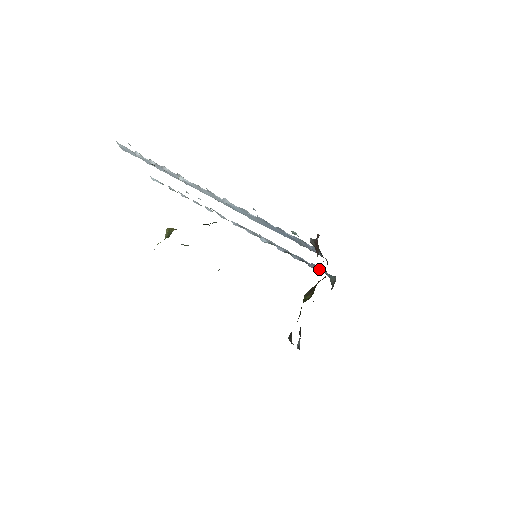
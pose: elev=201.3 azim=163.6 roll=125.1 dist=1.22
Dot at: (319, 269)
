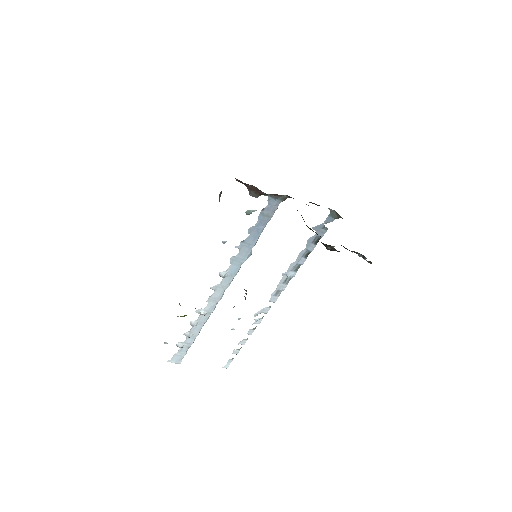
Dot at: (324, 226)
